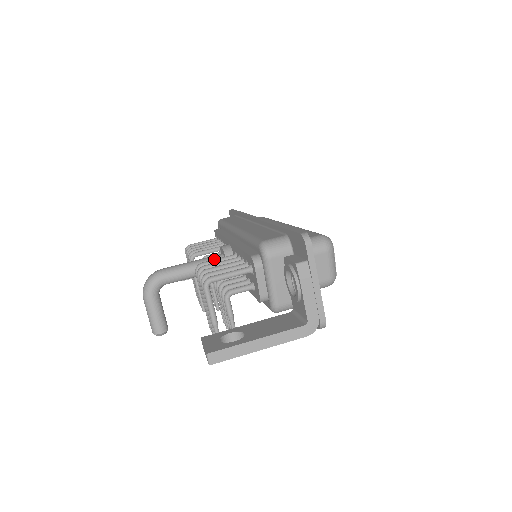
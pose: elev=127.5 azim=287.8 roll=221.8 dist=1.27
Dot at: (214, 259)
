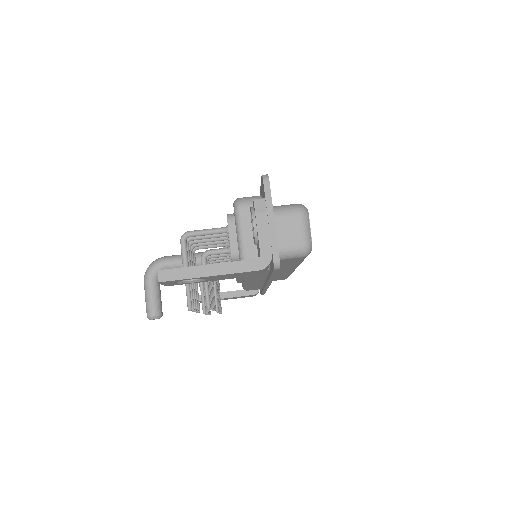
Dot at: occluded
